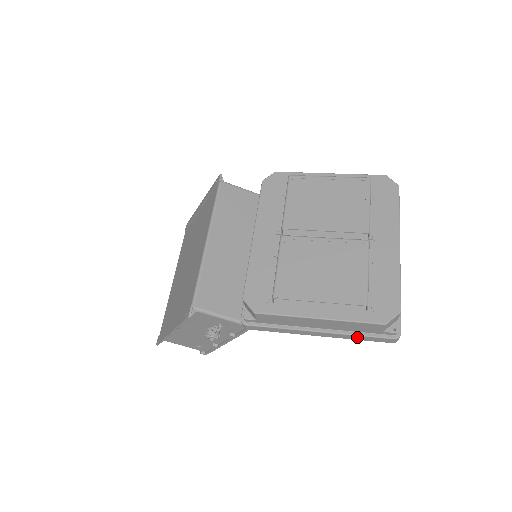
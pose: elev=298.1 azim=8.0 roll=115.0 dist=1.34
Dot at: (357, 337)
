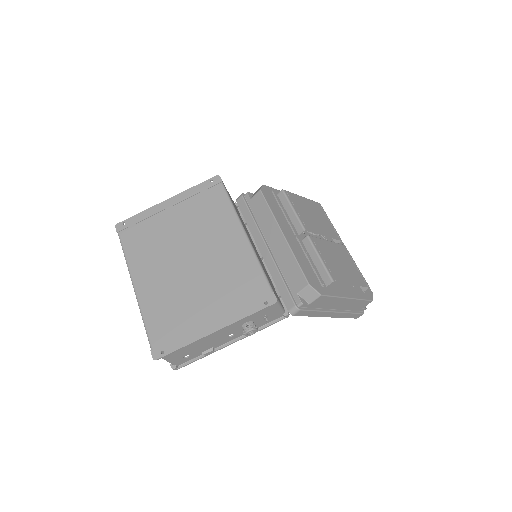
Dot at: (348, 315)
